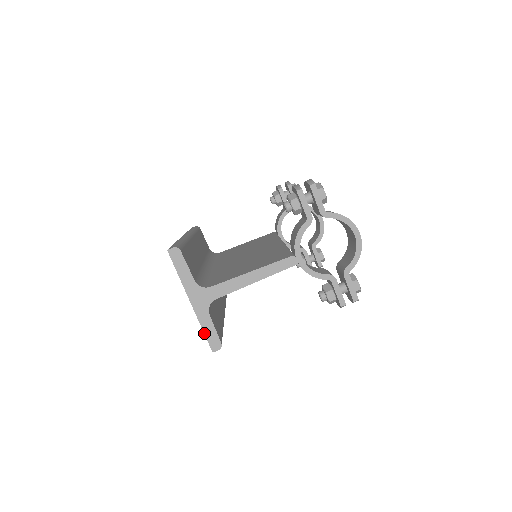
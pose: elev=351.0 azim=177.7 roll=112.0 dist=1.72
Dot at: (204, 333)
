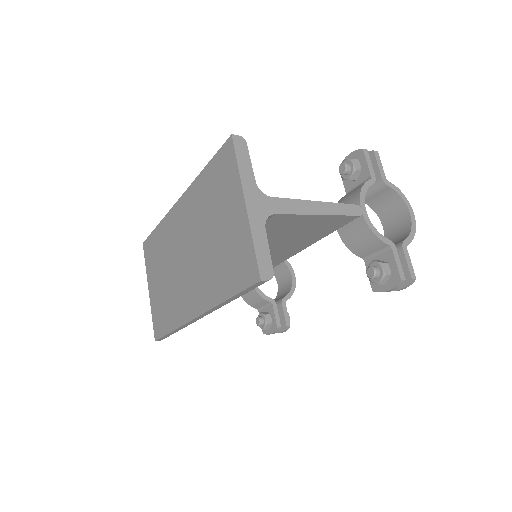
Dot at: (255, 249)
